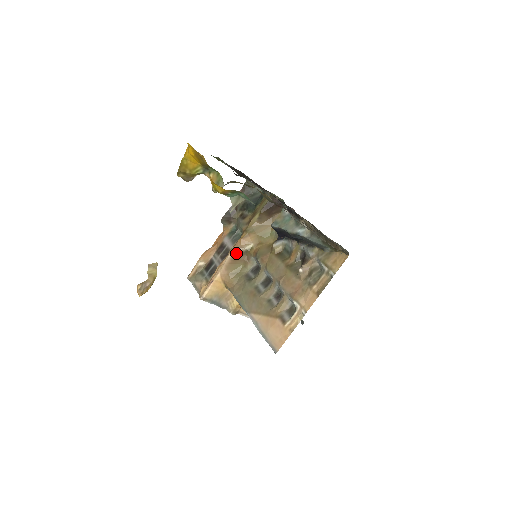
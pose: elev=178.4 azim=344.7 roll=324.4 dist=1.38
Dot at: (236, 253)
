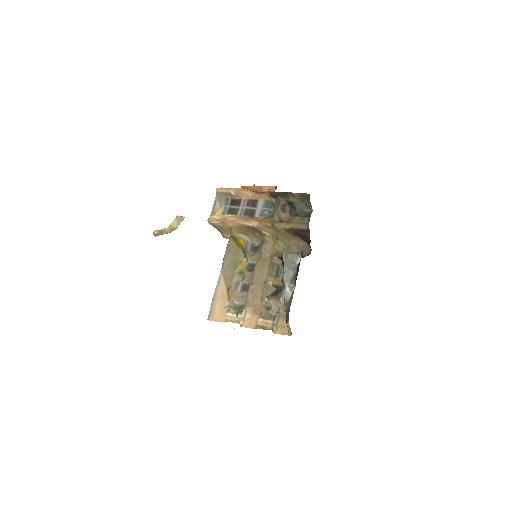
Dot at: (254, 227)
